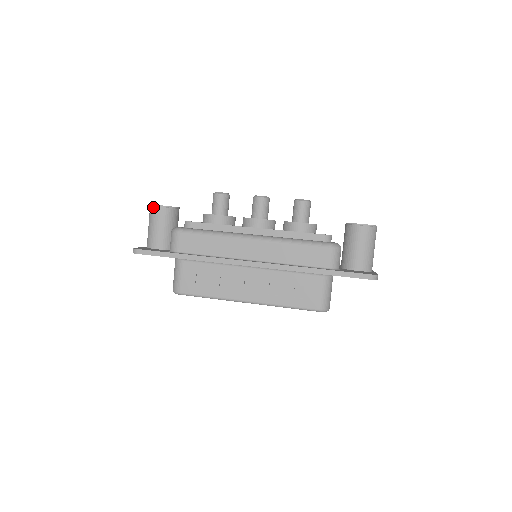
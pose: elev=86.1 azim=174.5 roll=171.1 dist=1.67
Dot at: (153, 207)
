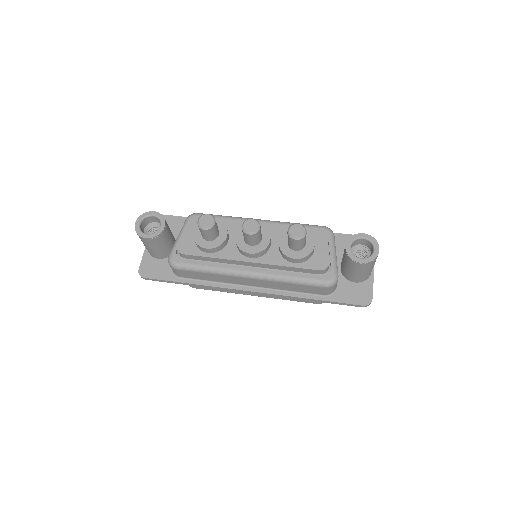
Dot at: (139, 237)
